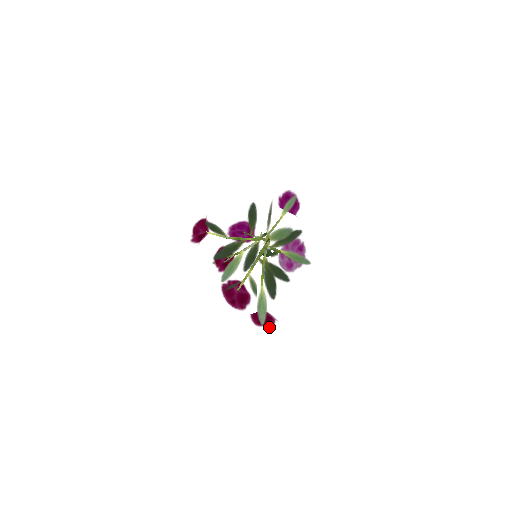
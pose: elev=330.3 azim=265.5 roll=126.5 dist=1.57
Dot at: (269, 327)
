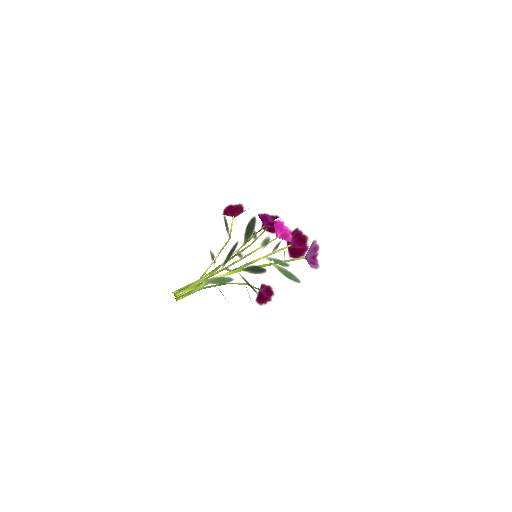
Dot at: (260, 304)
